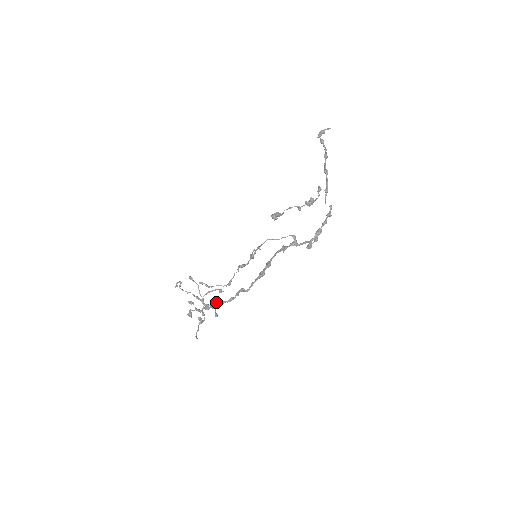
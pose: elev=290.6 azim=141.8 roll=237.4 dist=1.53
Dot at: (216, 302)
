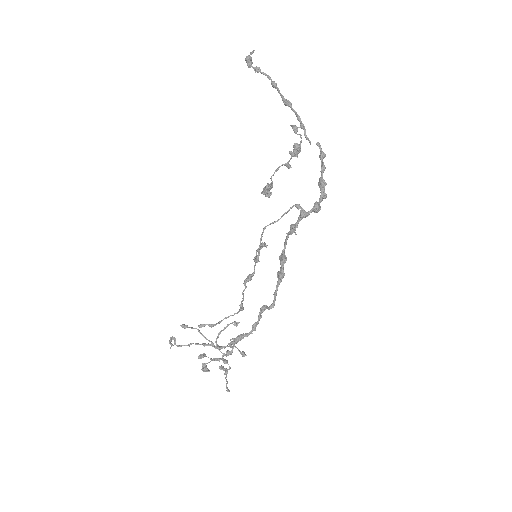
Dot at: (237, 340)
